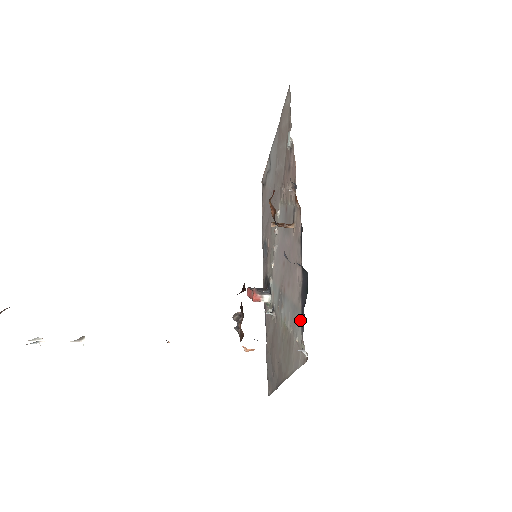
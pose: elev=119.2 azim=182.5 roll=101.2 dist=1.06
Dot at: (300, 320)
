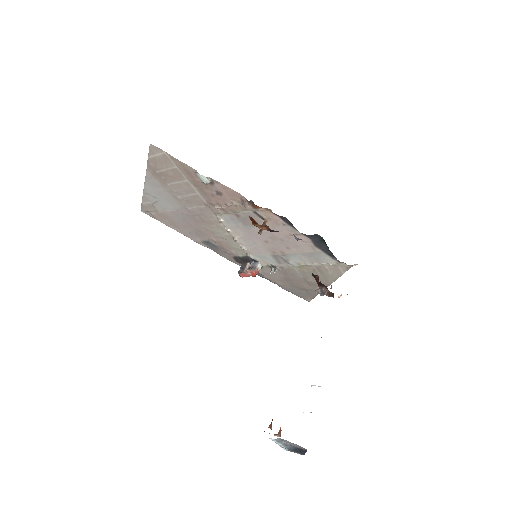
Dot at: (326, 256)
